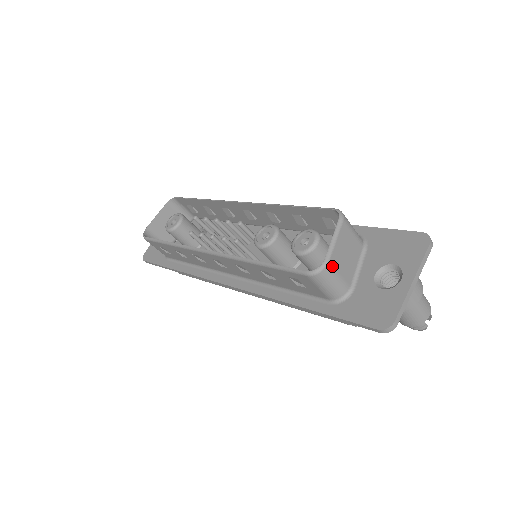
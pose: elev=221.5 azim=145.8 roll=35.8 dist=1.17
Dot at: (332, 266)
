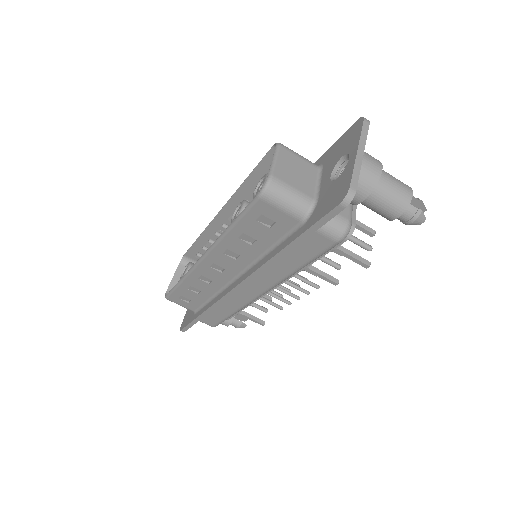
Dot at: (279, 179)
